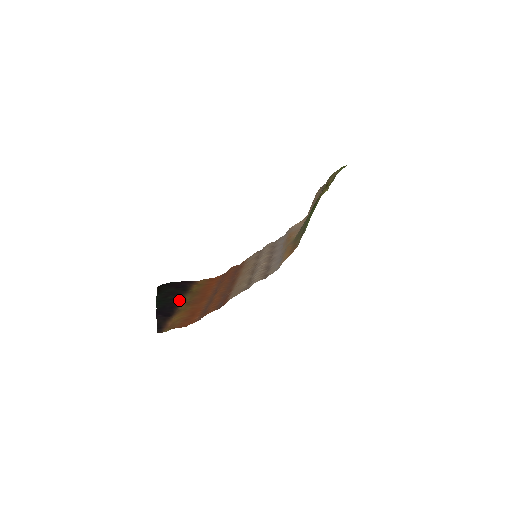
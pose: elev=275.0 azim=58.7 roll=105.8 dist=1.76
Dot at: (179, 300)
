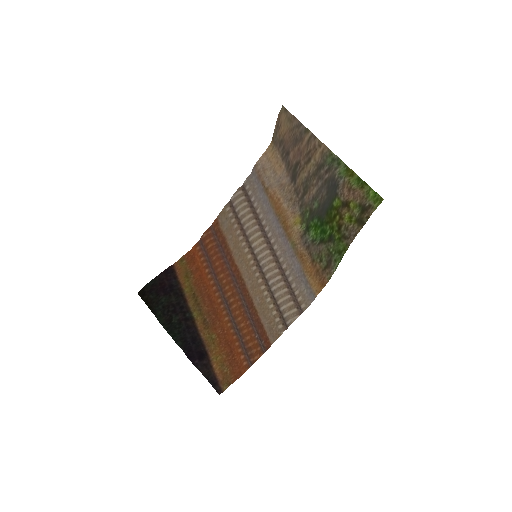
Dot at: (190, 320)
